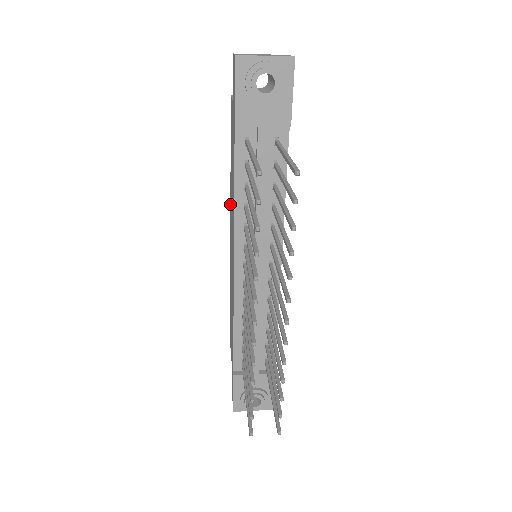
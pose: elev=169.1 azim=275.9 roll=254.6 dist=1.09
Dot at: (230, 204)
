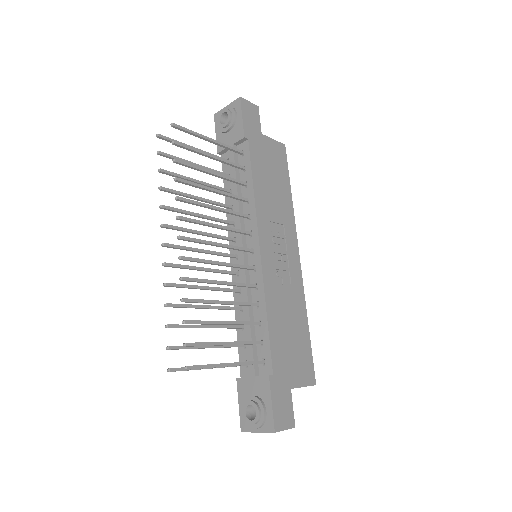
Dot at: occluded
